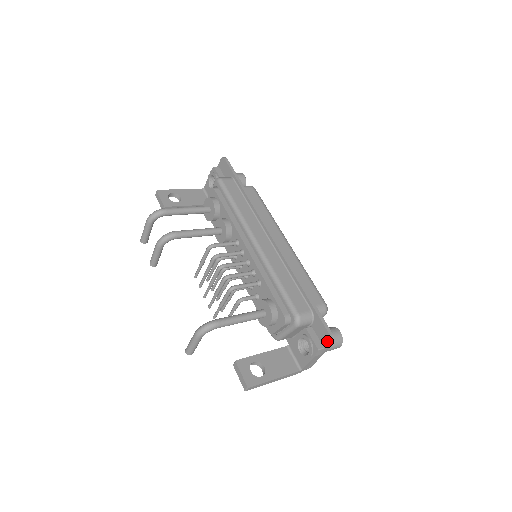
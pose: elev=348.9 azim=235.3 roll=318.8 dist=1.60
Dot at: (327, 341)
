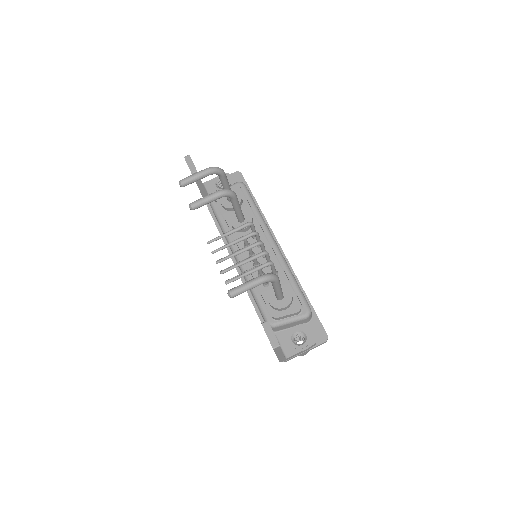
Dot at: (322, 338)
